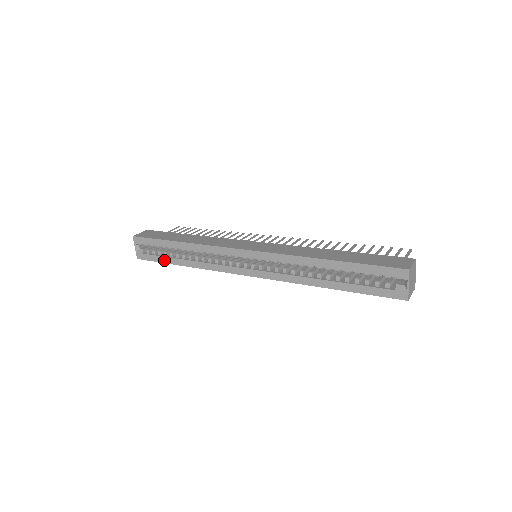
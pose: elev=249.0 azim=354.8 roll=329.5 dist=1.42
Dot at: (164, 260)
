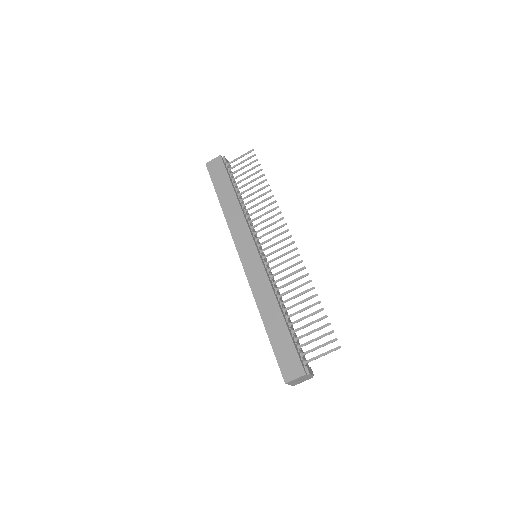
Dot at: occluded
